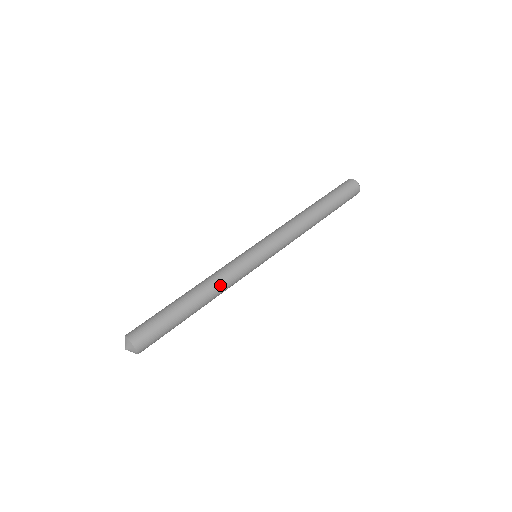
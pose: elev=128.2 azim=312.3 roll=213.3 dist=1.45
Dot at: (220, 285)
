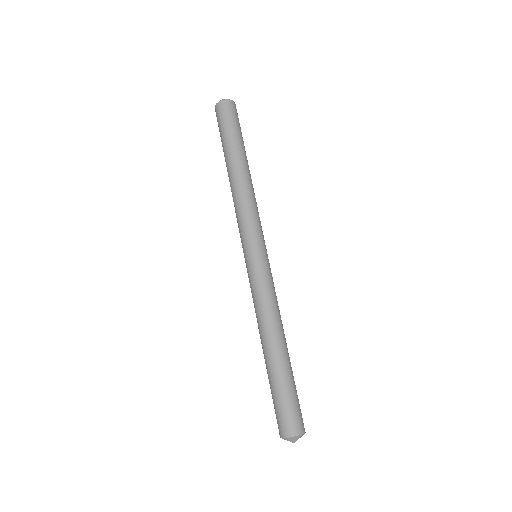
Dot at: occluded
